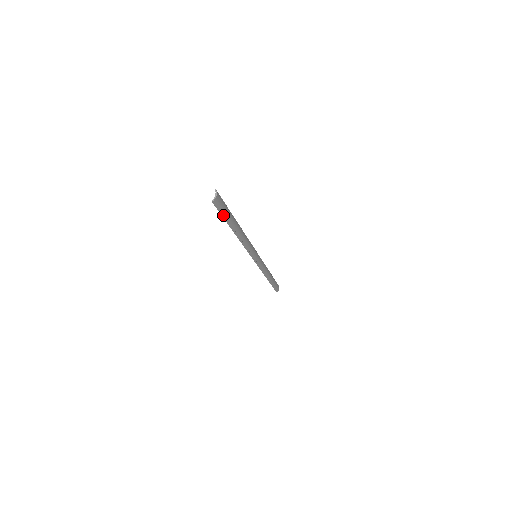
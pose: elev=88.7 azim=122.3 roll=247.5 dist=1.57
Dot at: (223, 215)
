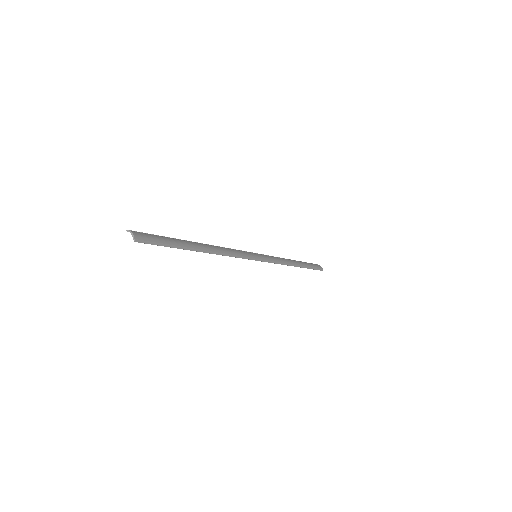
Dot at: (165, 245)
